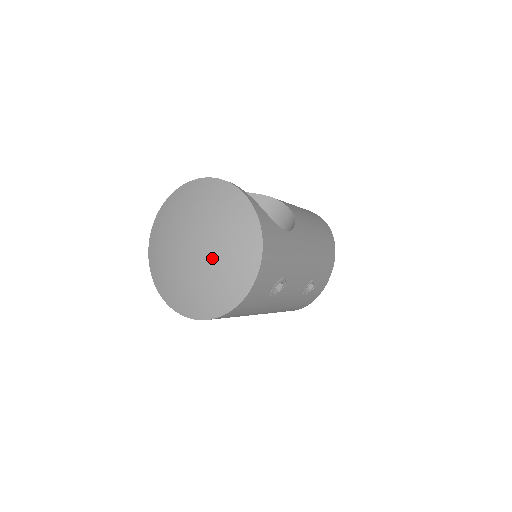
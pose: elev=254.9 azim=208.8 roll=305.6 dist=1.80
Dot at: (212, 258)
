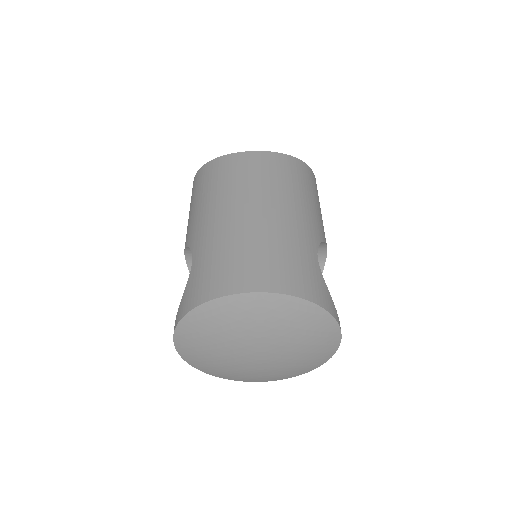
Dot at: (262, 369)
